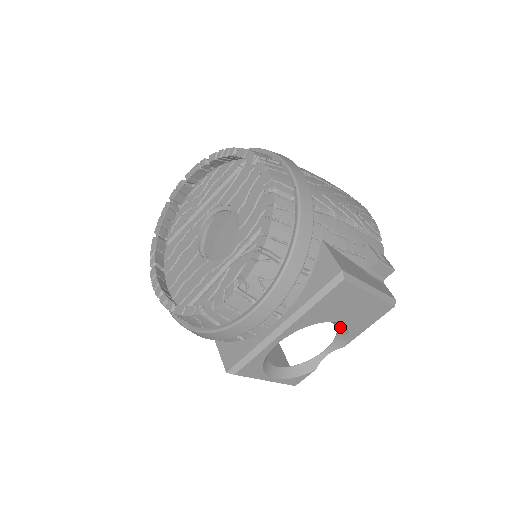
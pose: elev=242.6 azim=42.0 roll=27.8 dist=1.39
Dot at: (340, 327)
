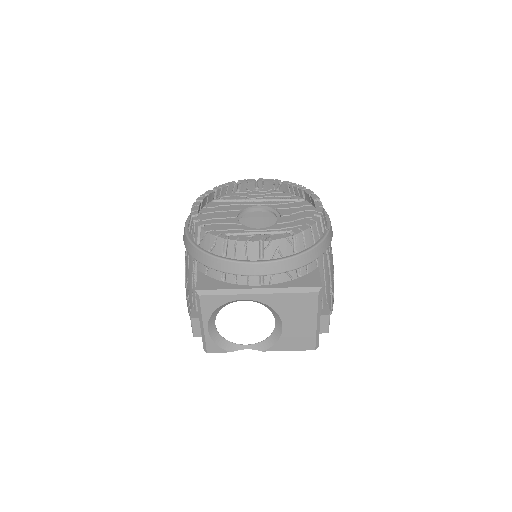
Dot at: (276, 333)
